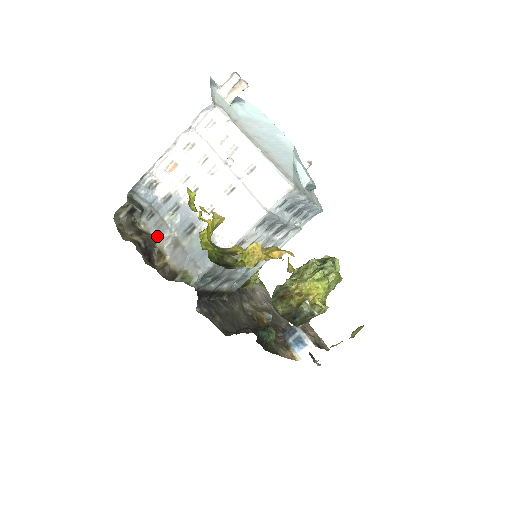
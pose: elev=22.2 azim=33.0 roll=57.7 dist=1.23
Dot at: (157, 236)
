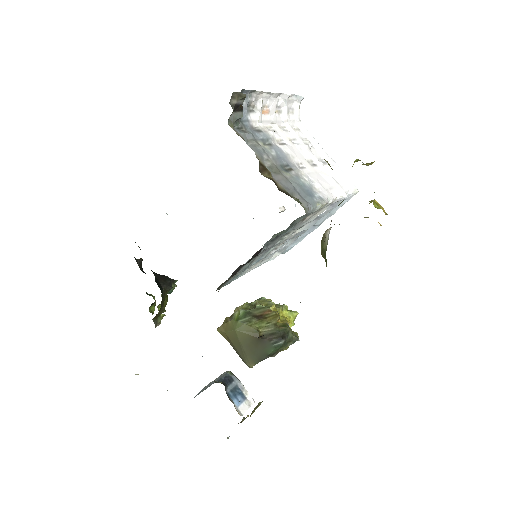
Dot at: (255, 151)
